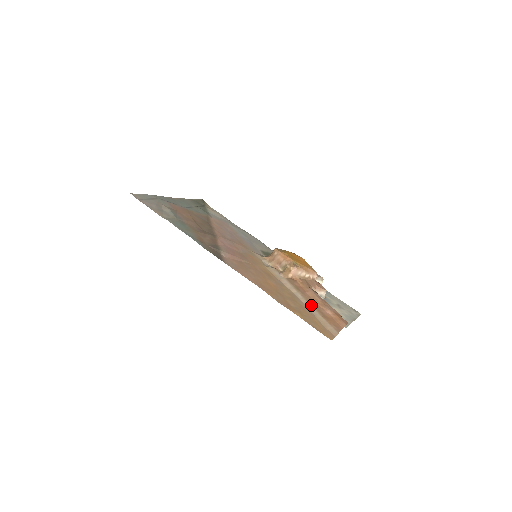
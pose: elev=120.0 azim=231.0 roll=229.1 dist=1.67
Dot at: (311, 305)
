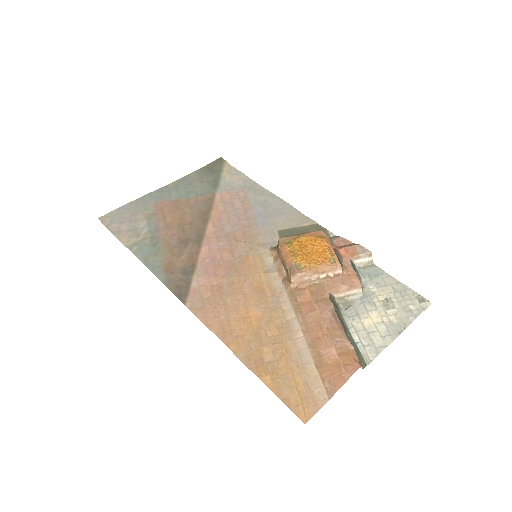
Dot at: (307, 342)
